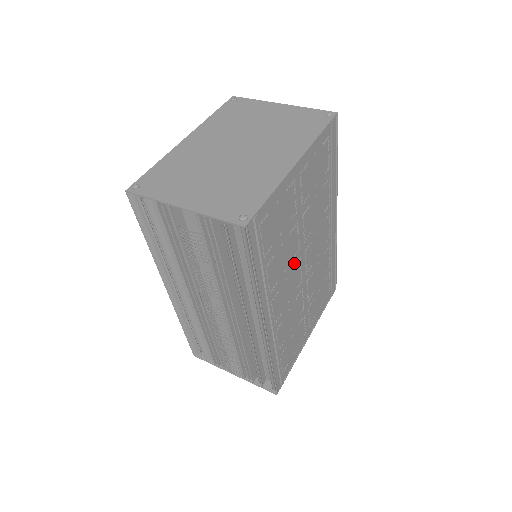
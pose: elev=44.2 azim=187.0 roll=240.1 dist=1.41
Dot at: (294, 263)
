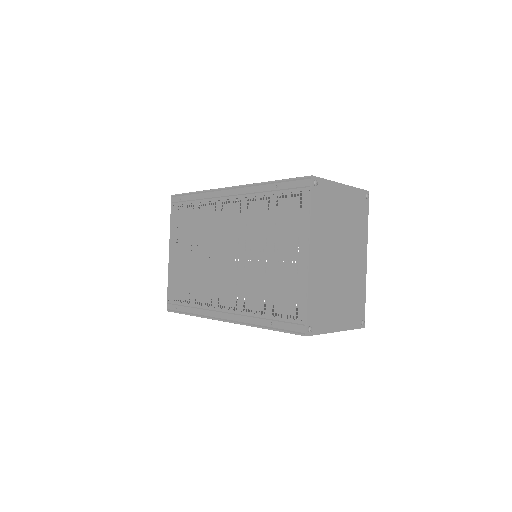
Dot at: occluded
